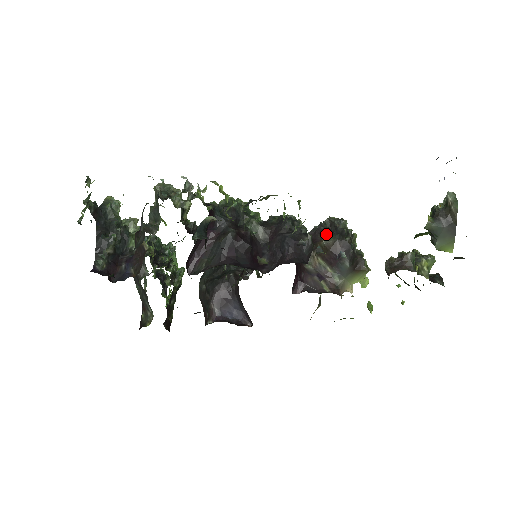
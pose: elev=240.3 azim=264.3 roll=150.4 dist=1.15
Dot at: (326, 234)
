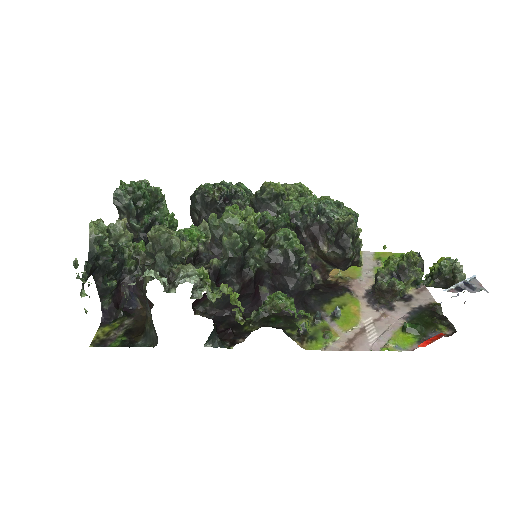
Dot at: (330, 248)
